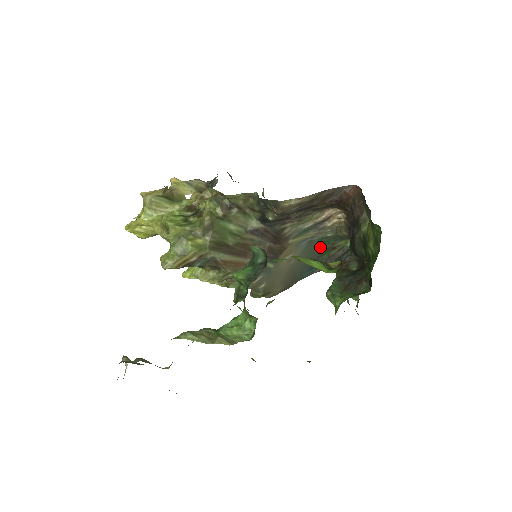
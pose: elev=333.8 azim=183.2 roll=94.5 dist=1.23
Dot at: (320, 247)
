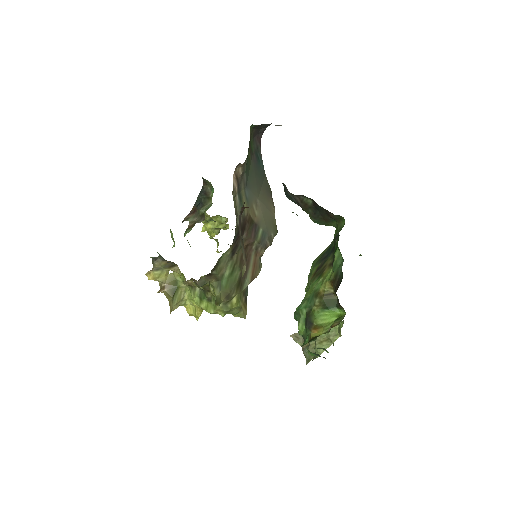
Dot at: (248, 163)
